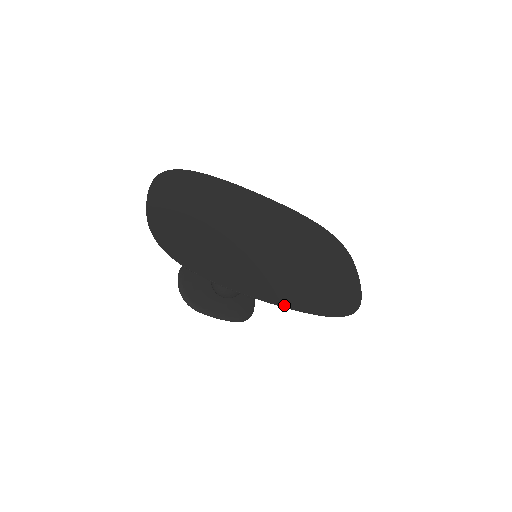
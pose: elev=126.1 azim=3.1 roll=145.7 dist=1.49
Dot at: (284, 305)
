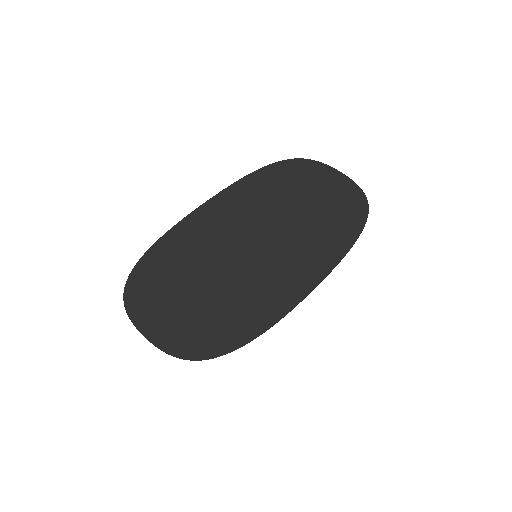
Dot at: (324, 276)
